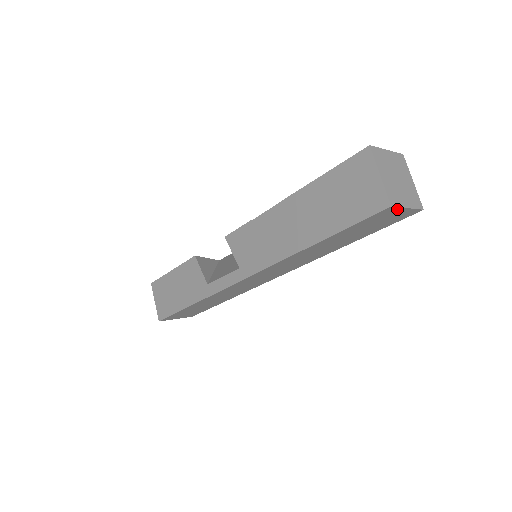
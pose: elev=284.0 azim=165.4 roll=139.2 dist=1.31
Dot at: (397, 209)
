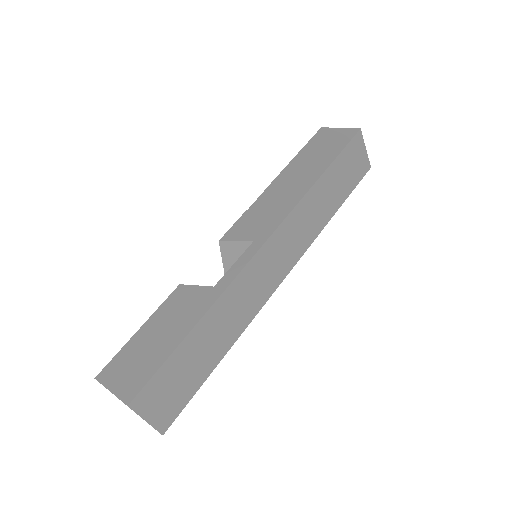
Dot at: (362, 142)
